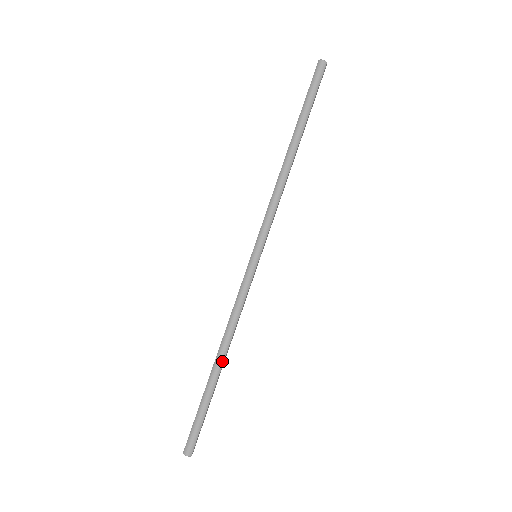
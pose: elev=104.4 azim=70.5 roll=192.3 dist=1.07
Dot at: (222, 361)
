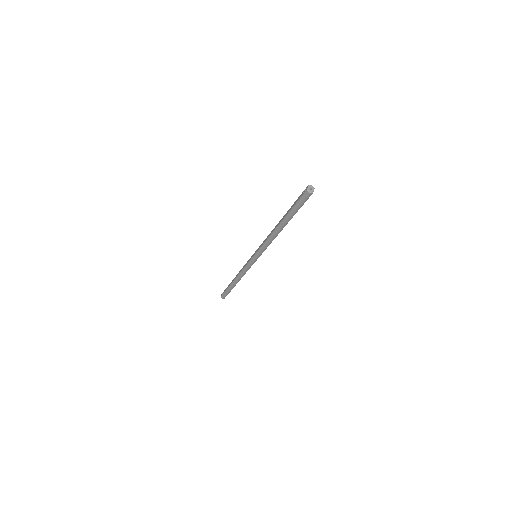
Dot at: (237, 282)
